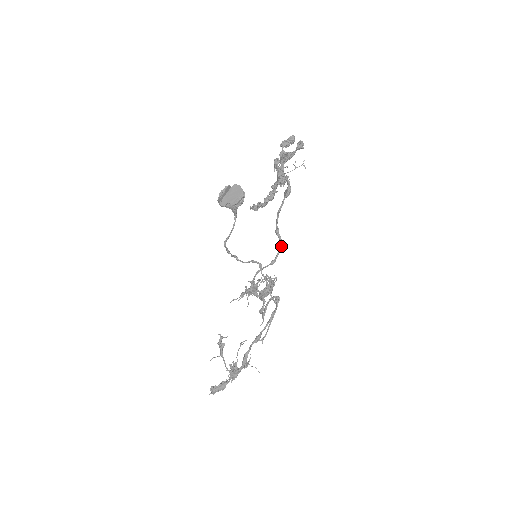
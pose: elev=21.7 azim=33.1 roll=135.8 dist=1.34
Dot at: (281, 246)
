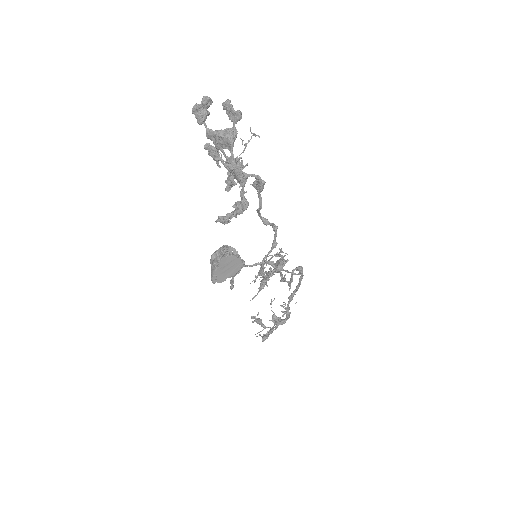
Dot at: (276, 229)
